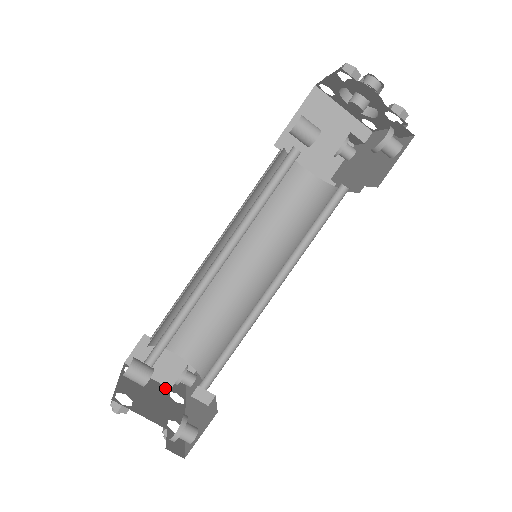
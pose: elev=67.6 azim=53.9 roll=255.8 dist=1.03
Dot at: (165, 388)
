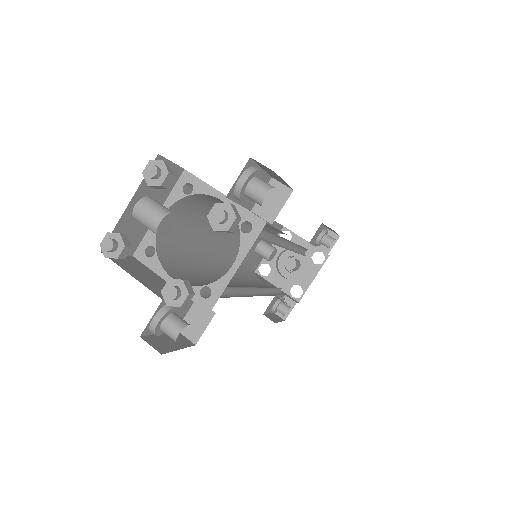
Dot at: occluded
